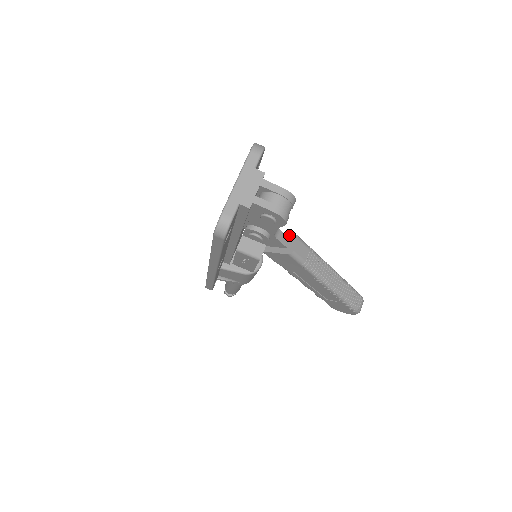
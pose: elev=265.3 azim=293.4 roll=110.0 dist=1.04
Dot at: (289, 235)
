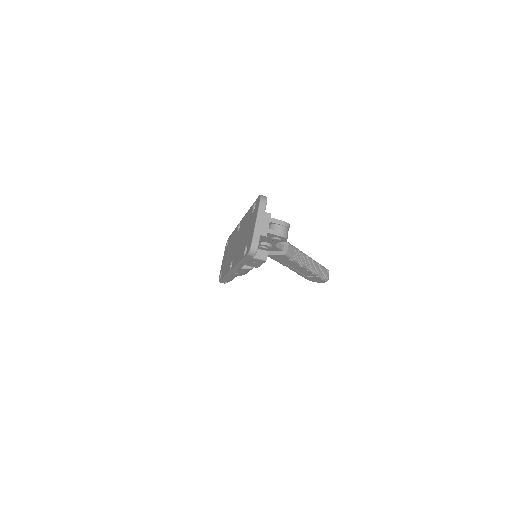
Dot at: (282, 242)
